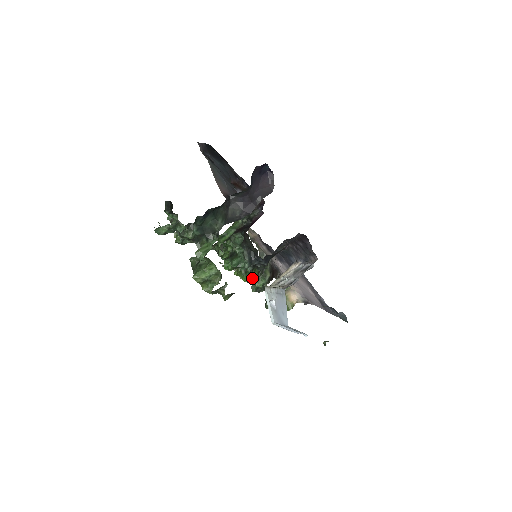
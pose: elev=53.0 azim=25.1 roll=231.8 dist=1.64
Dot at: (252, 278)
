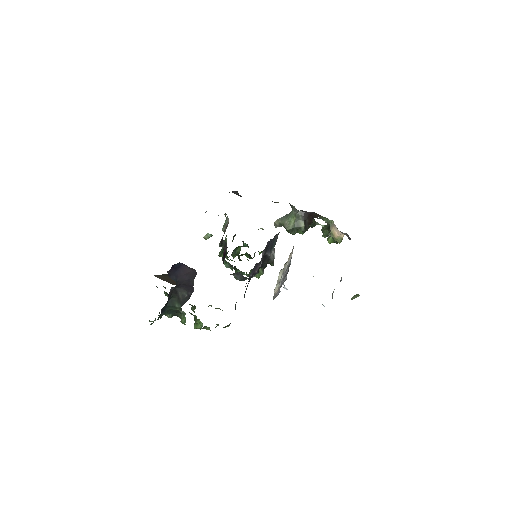
Dot at: (258, 278)
